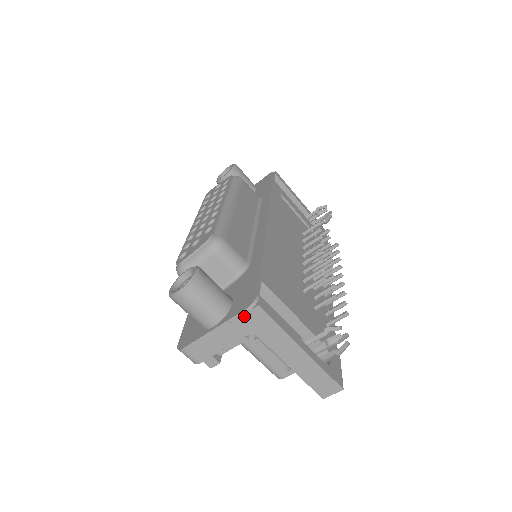
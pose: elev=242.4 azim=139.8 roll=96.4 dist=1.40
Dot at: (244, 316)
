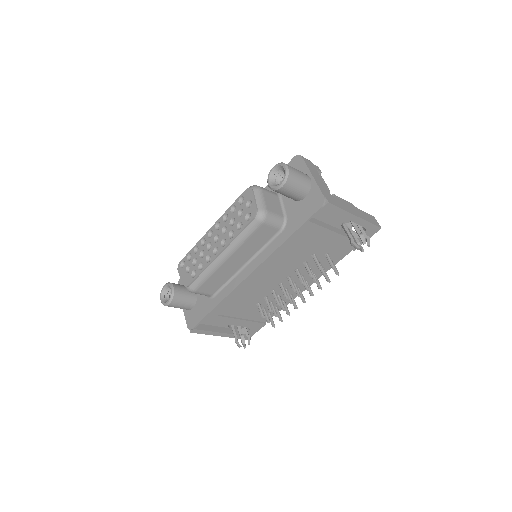
Dot at: occluded
